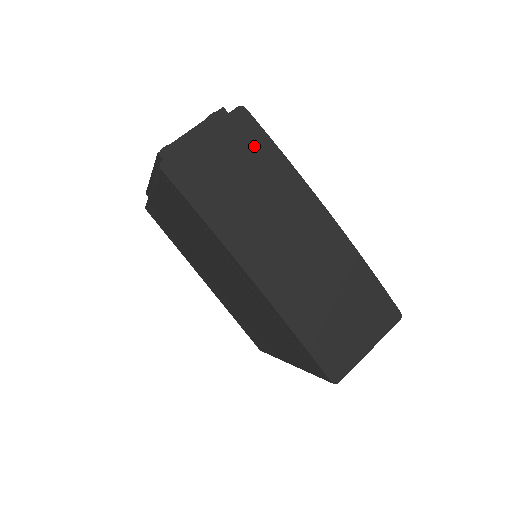
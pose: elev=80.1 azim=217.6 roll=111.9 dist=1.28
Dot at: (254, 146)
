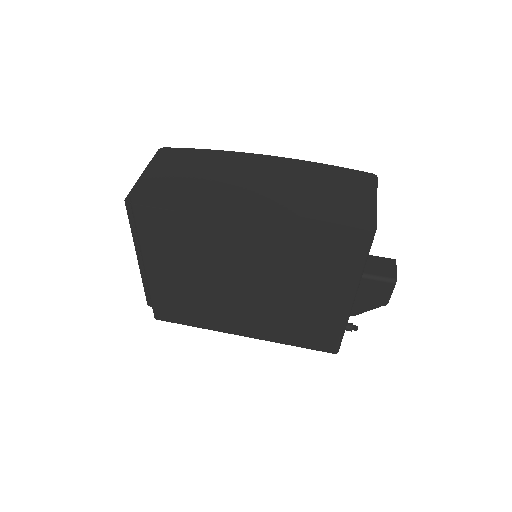
Dot at: (185, 156)
